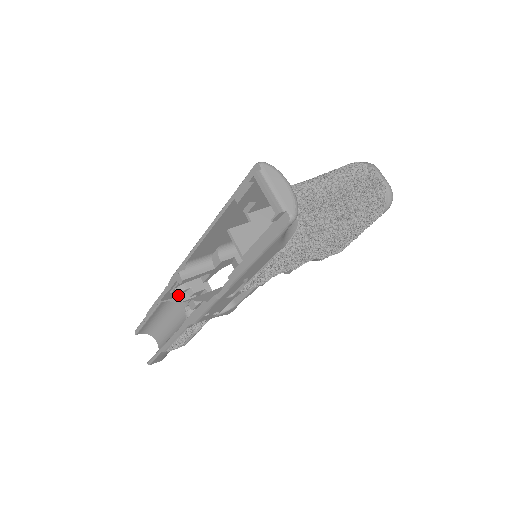
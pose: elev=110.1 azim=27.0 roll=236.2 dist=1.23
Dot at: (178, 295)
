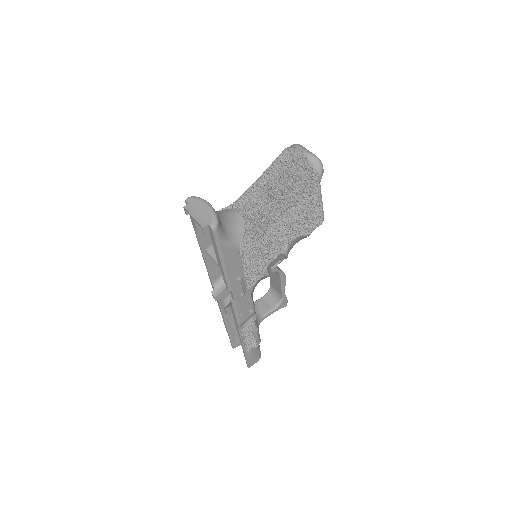
Dot at: occluded
